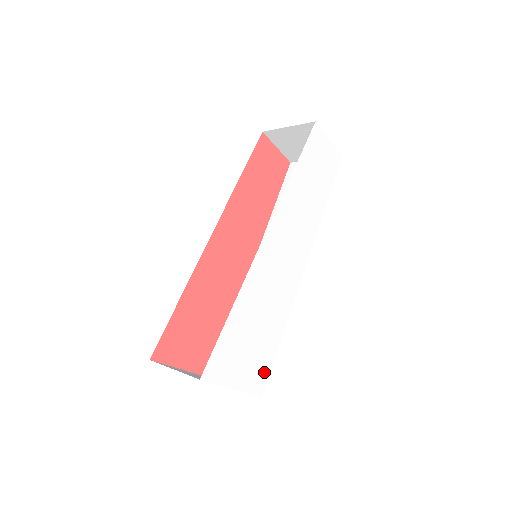
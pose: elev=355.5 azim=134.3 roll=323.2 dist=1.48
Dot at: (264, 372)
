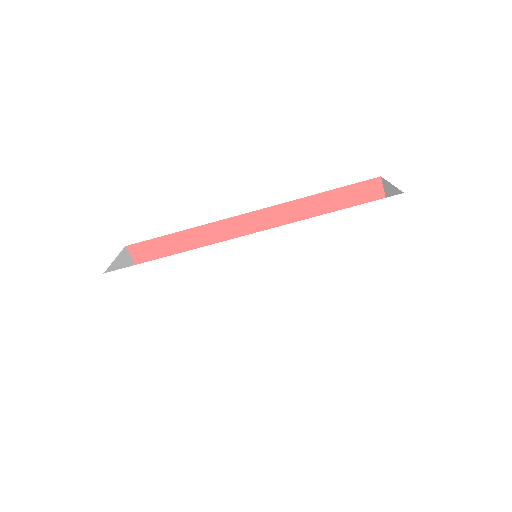
Dot at: (163, 331)
